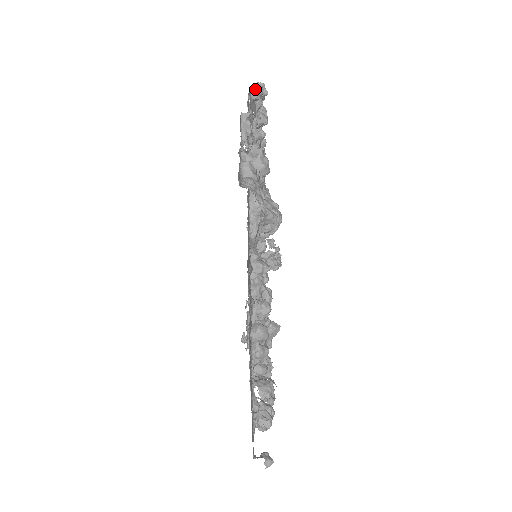
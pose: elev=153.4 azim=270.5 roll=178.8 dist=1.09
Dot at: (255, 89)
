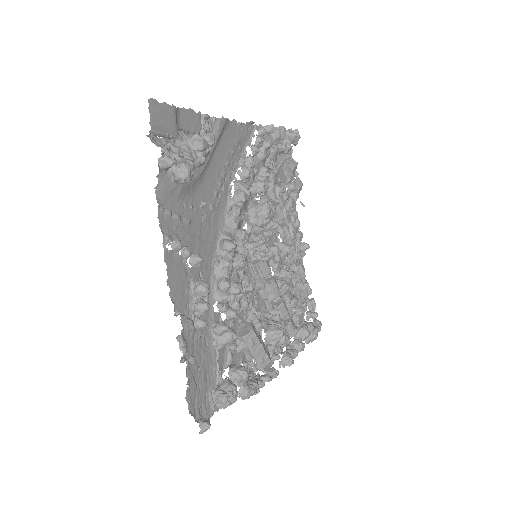
Dot at: occluded
